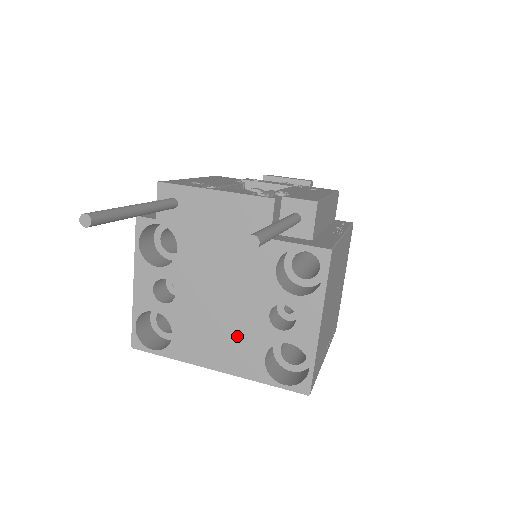
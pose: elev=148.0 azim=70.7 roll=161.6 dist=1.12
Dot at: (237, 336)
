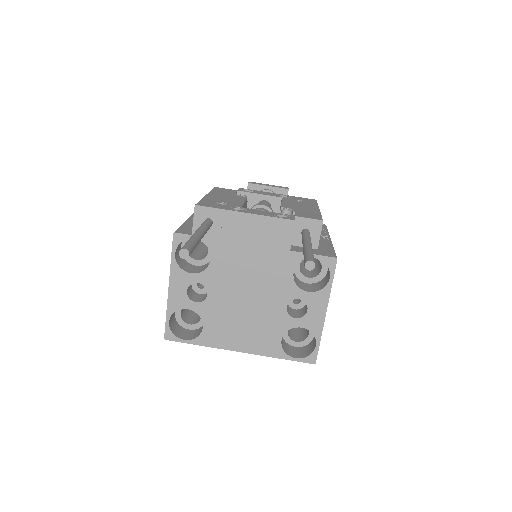
Dot at: (259, 324)
